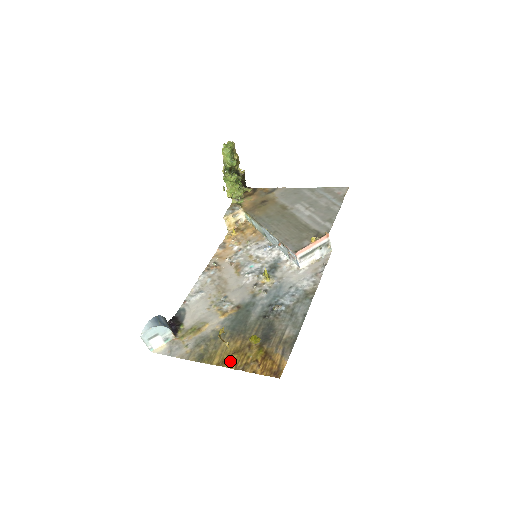
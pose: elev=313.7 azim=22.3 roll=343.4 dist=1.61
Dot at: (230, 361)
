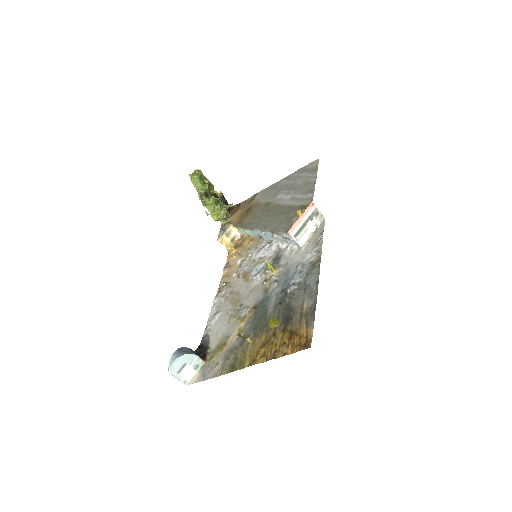
Dot at: (260, 356)
